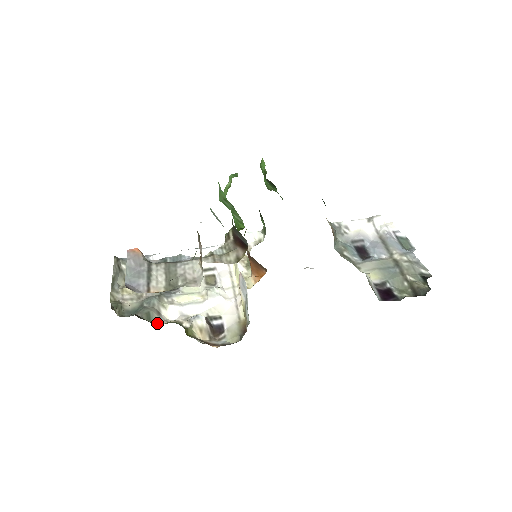
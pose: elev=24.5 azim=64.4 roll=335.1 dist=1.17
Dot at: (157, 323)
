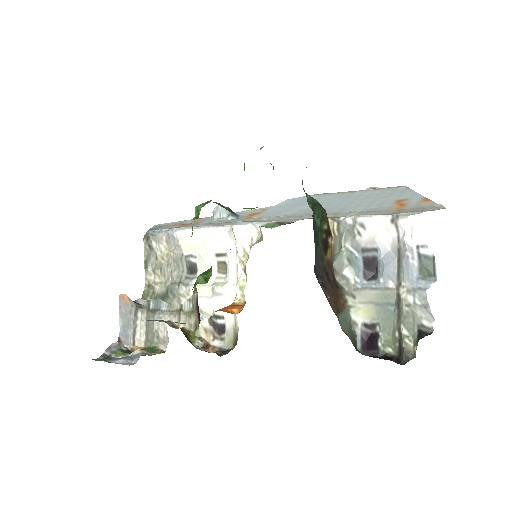
Dot at: occluded
